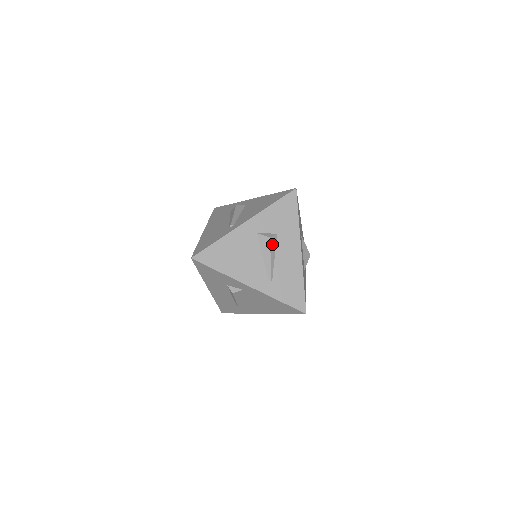
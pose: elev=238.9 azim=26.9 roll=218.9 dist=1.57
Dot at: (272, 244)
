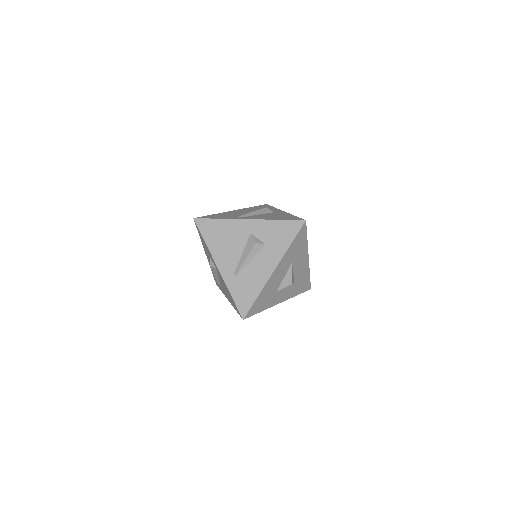
Dot at: (255, 249)
